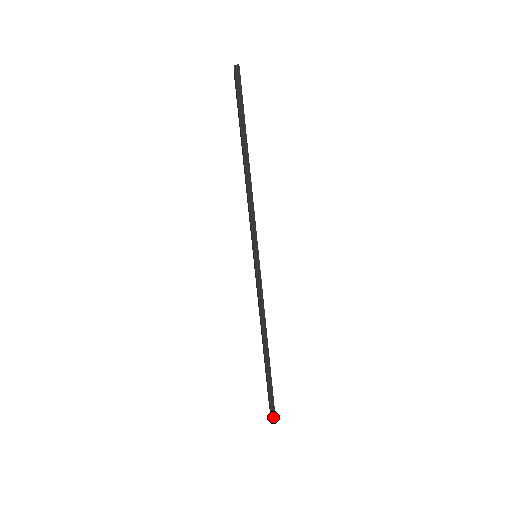
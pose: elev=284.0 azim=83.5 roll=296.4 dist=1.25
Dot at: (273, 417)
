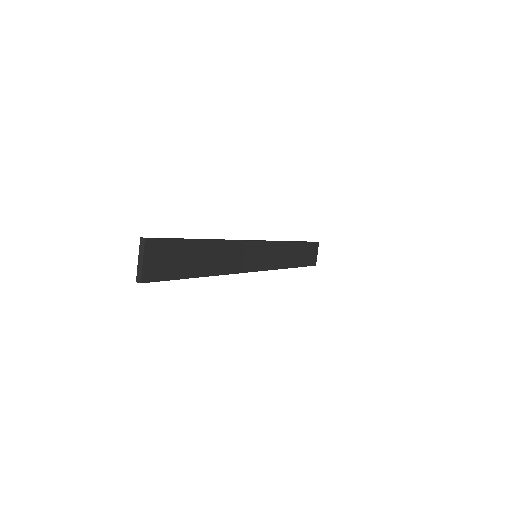
Dot at: (149, 238)
